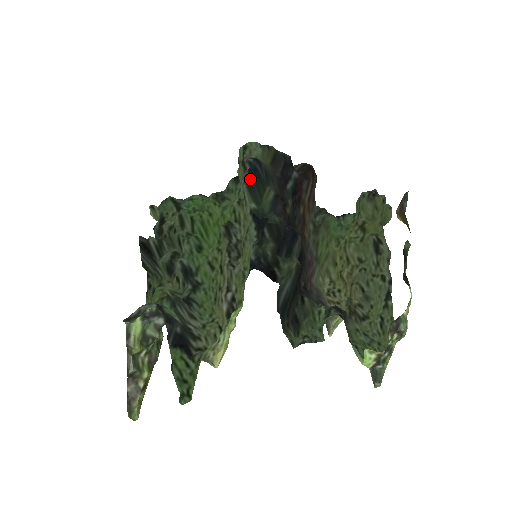
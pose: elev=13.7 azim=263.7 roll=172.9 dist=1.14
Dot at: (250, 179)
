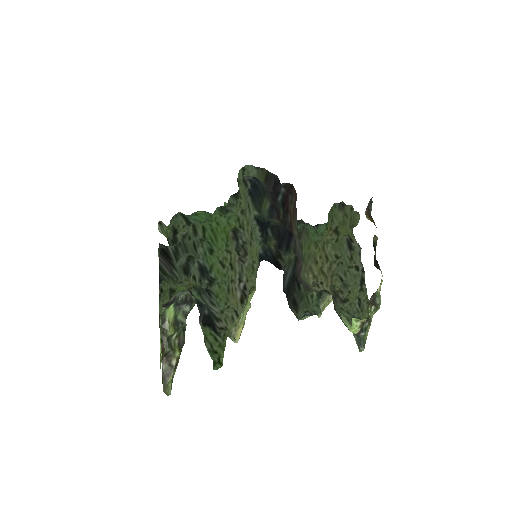
Dot at: (253, 192)
